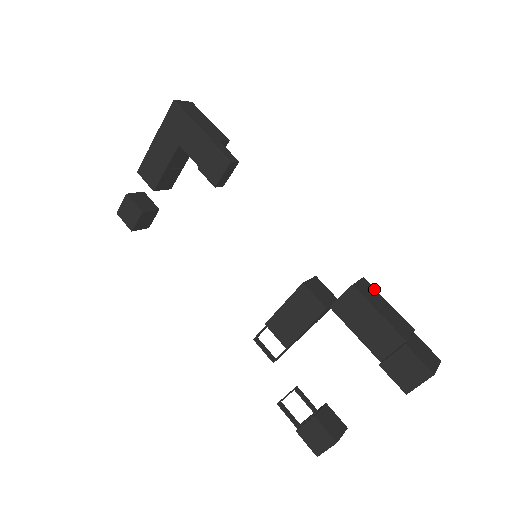
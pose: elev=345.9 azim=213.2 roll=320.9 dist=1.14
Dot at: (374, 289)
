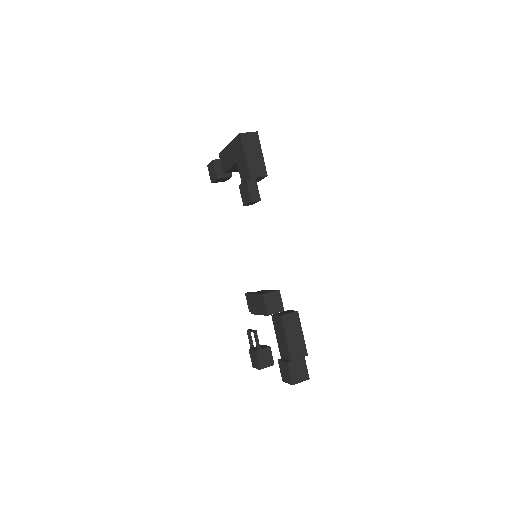
Dot at: (299, 321)
